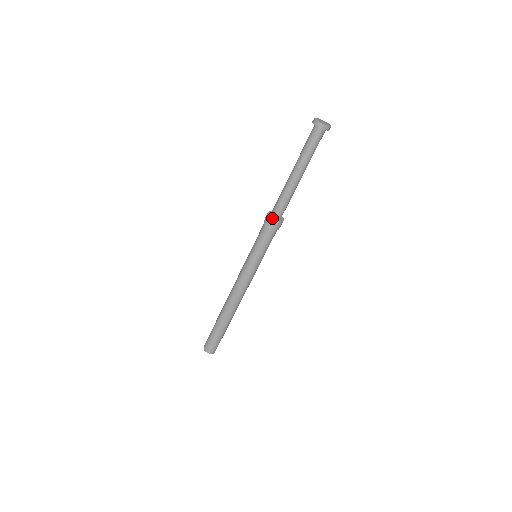
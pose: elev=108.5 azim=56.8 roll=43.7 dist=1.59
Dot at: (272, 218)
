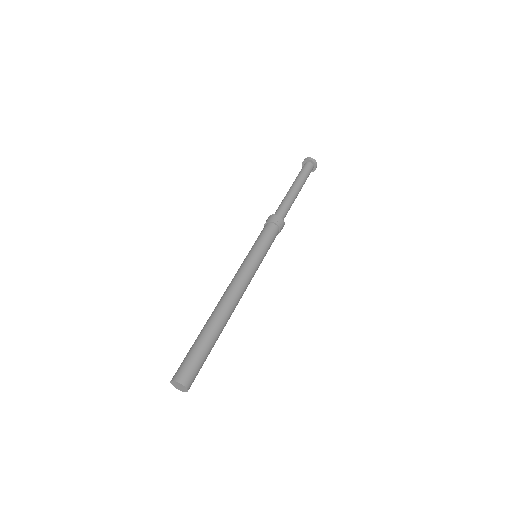
Dot at: (276, 215)
